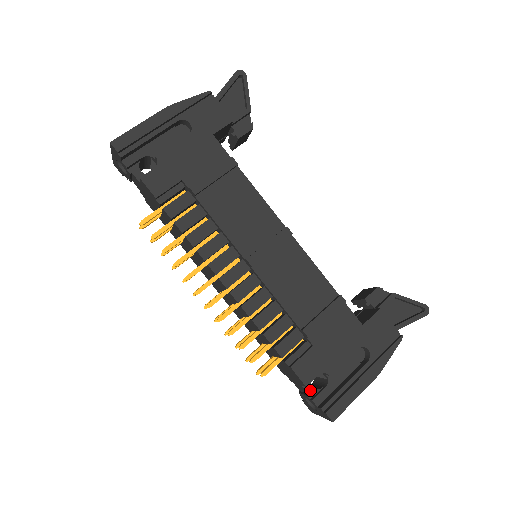
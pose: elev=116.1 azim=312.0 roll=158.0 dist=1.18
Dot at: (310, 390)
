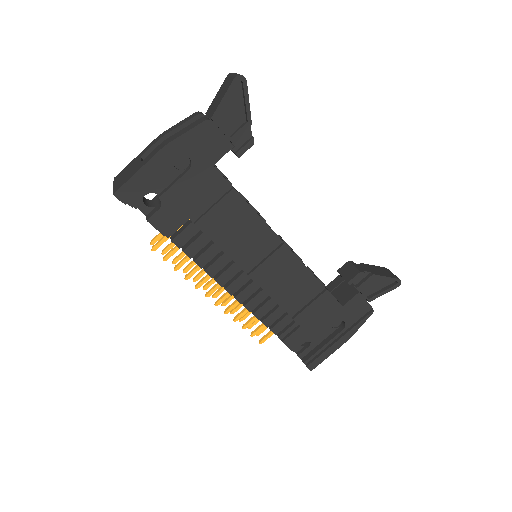
Dot at: occluded
